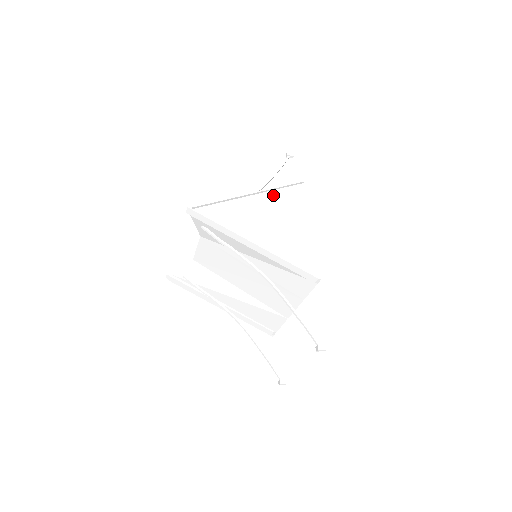
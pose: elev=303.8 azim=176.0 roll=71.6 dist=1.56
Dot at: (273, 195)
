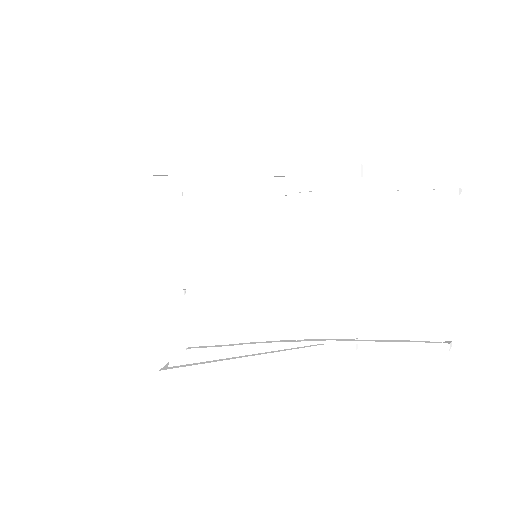
Dot at: occluded
